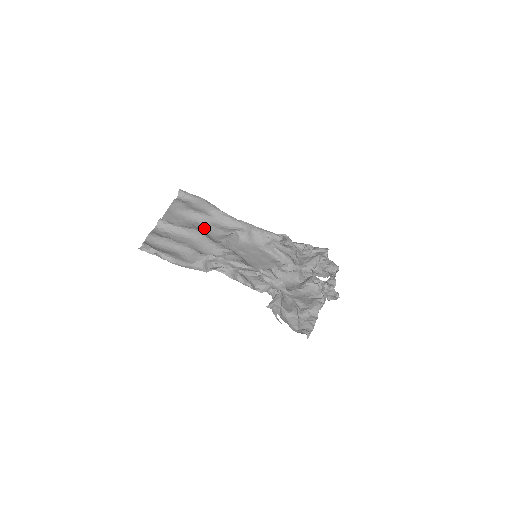
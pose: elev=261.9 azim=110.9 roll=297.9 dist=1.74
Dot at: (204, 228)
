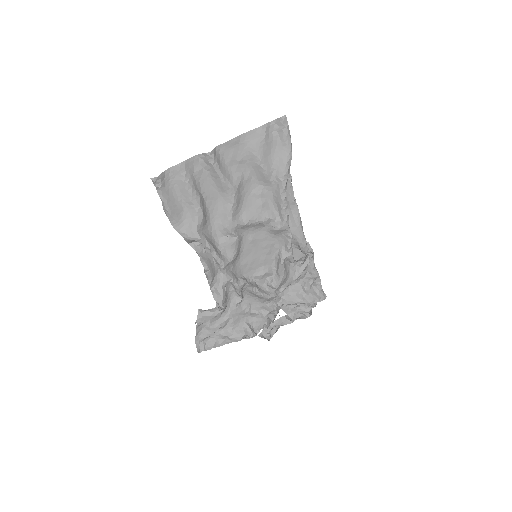
Dot at: (250, 187)
